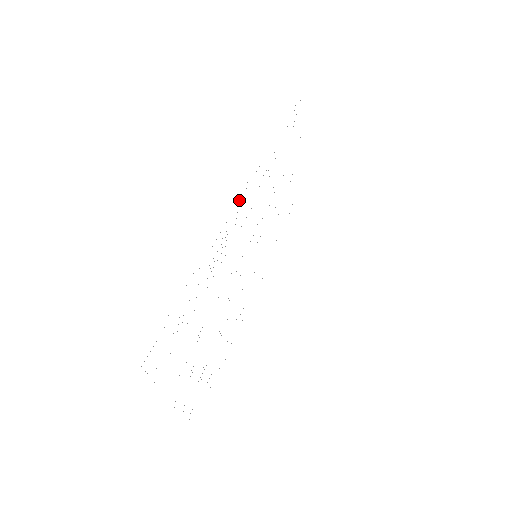
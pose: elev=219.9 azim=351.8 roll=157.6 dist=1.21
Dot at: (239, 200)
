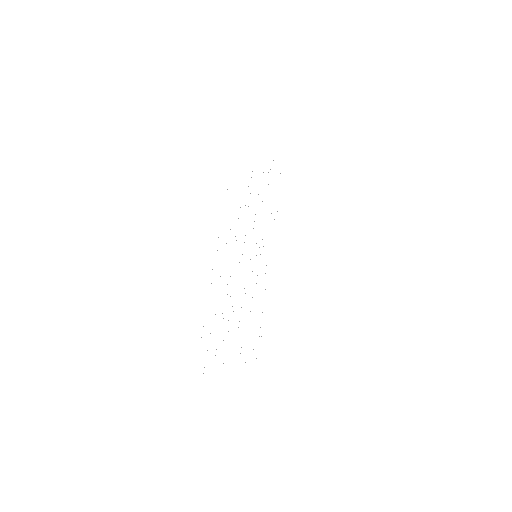
Dot at: occluded
